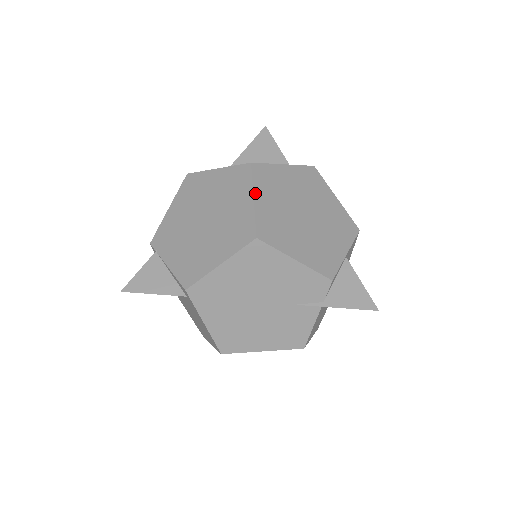
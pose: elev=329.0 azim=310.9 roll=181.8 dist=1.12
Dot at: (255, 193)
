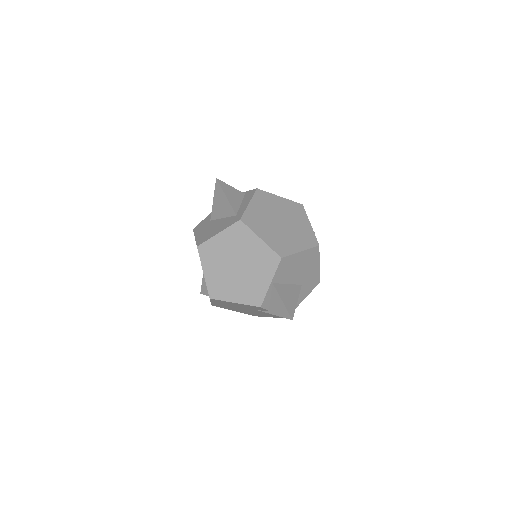
Dot at: (203, 268)
